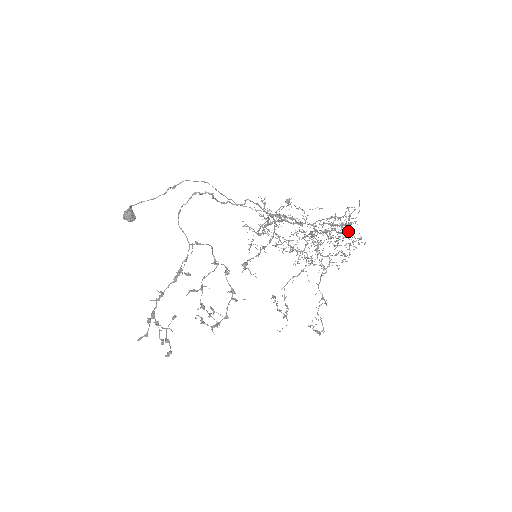
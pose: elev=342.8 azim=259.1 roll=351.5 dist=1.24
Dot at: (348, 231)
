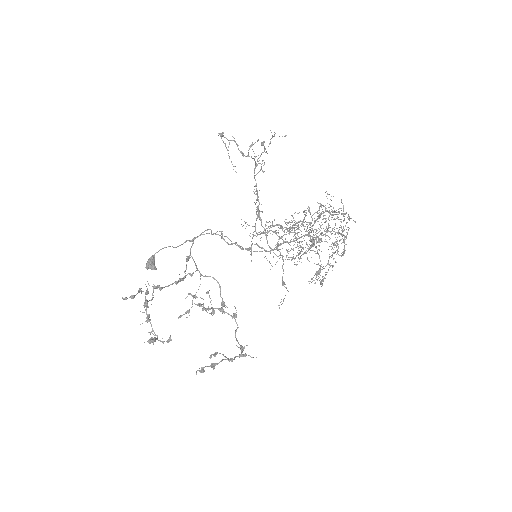
Dot at: (334, 210)
